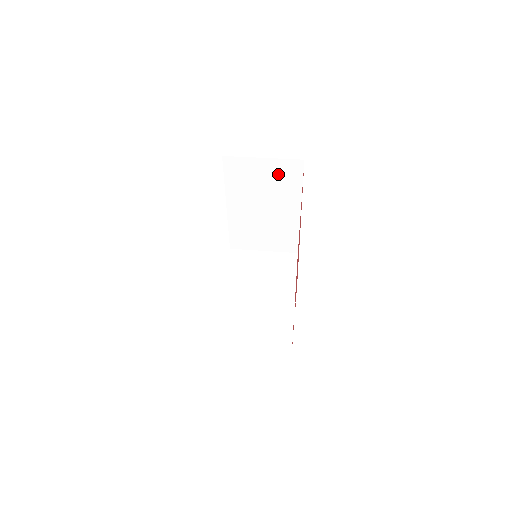
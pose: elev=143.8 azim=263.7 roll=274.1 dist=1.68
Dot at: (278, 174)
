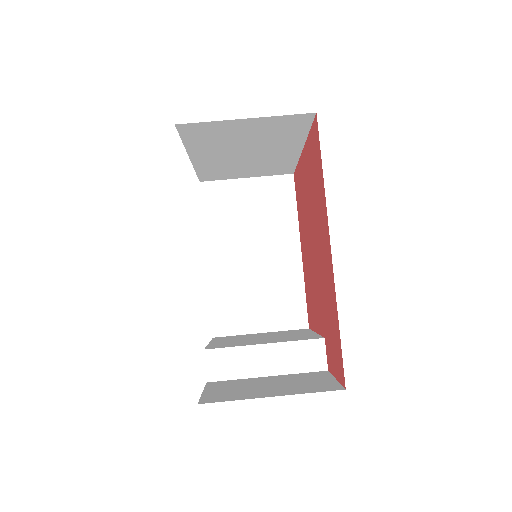
Dot at: (271, 128)
